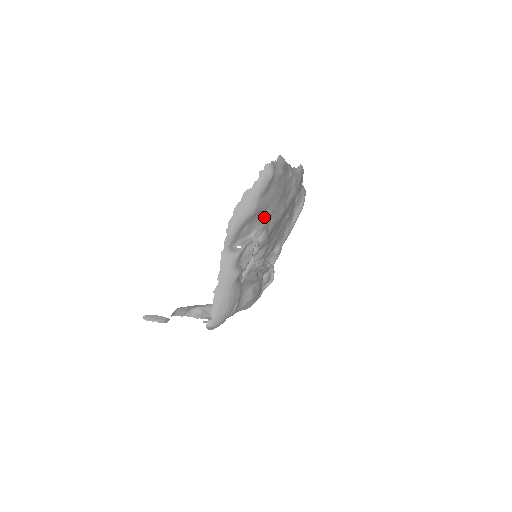
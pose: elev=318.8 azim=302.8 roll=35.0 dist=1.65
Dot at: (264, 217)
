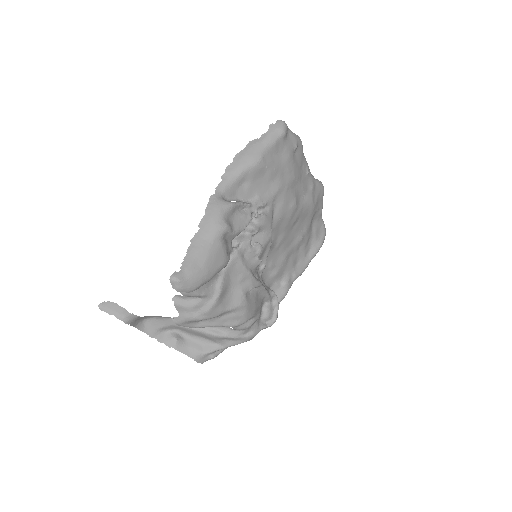
Dot at: (270, 188)
